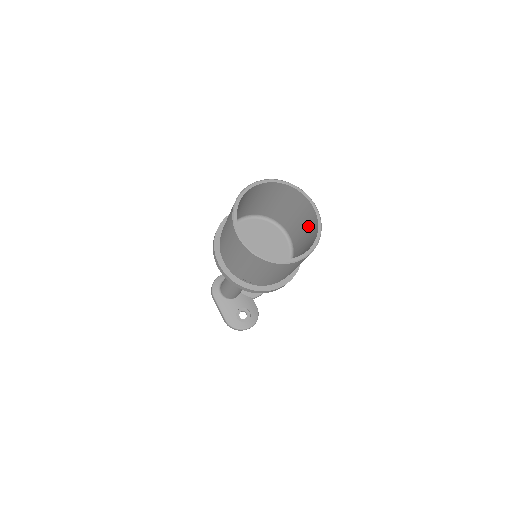
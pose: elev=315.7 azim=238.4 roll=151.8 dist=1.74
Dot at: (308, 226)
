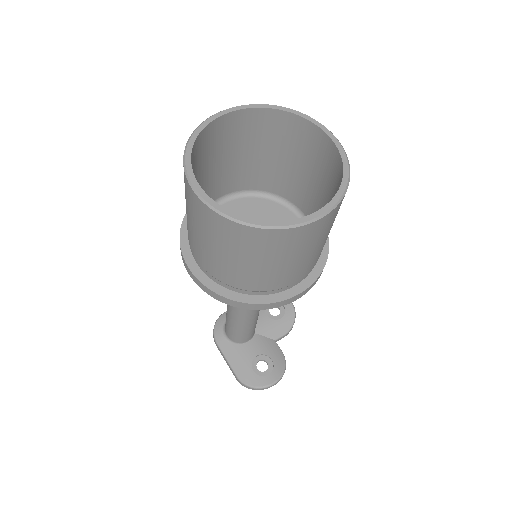
Dot at: (328, 178)
